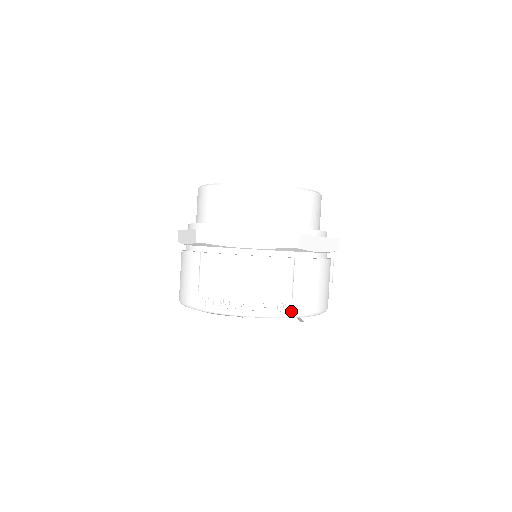
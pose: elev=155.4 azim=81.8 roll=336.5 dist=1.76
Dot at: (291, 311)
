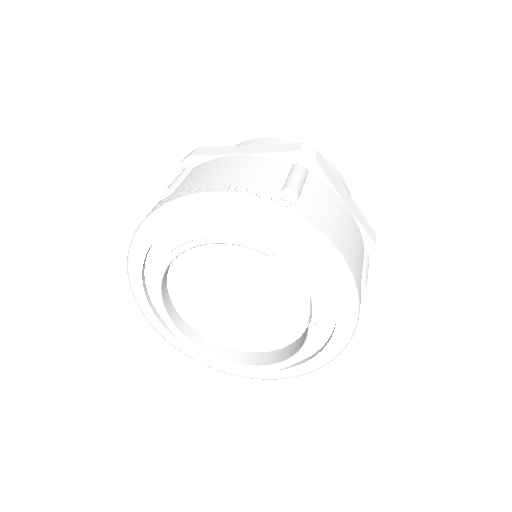
Dot at: (293, 211)
